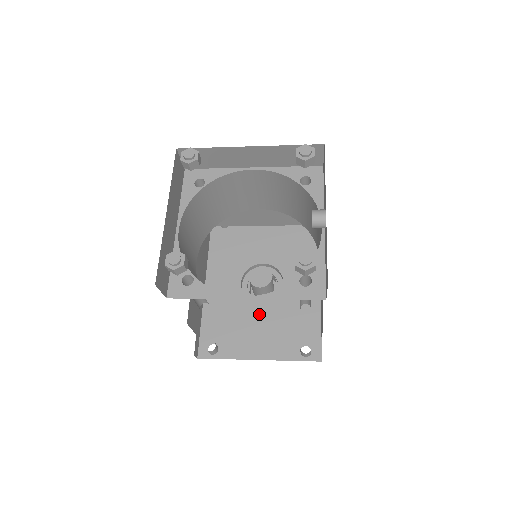
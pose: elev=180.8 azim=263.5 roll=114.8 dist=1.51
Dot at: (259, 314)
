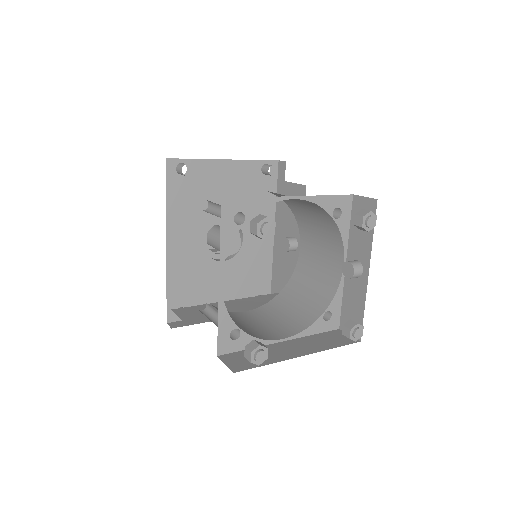
Dot at: occluded
